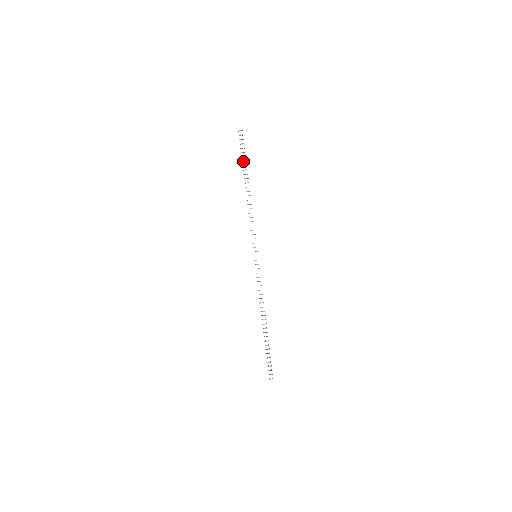
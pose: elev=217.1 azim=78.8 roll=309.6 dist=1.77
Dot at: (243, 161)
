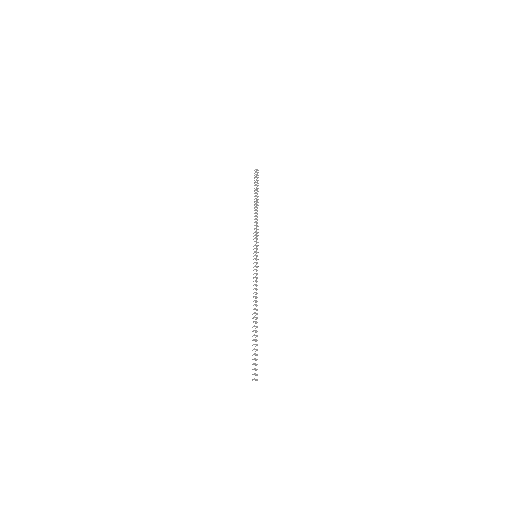
Dot at: (256, 188)
